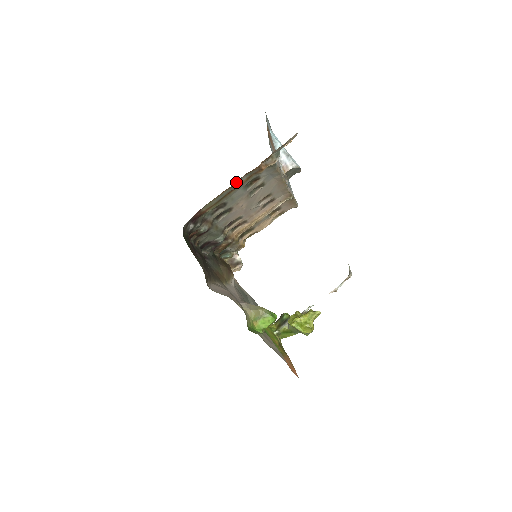
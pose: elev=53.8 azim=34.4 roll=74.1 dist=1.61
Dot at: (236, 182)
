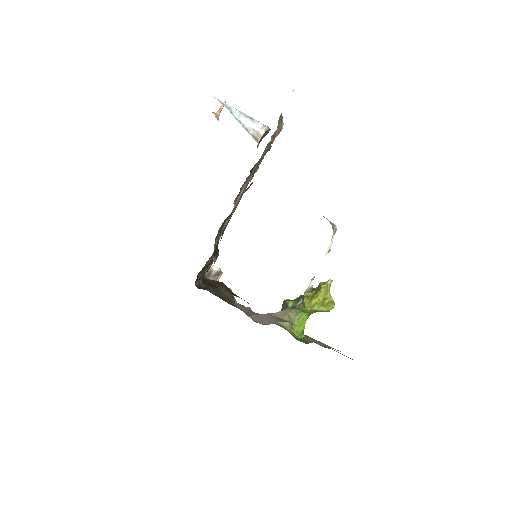
Dot at: occluded
